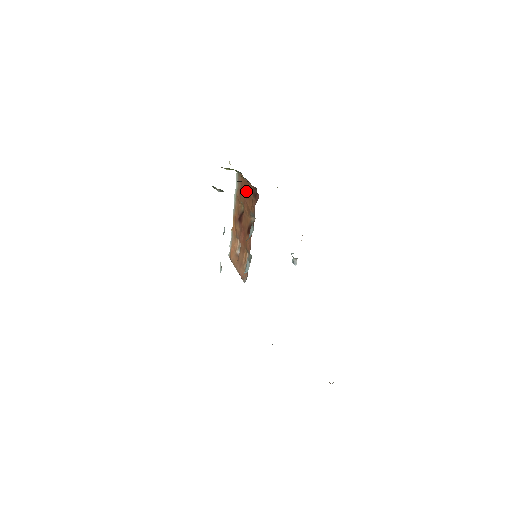
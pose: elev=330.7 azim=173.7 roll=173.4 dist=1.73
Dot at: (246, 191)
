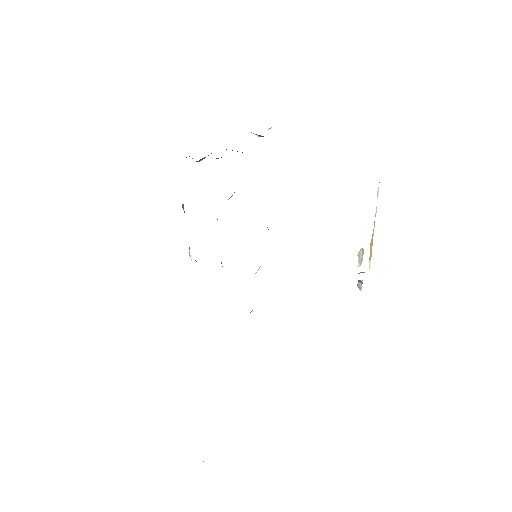
Dot at: occluded
